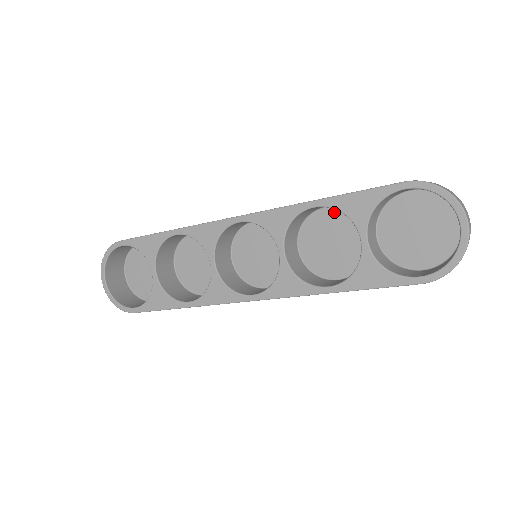
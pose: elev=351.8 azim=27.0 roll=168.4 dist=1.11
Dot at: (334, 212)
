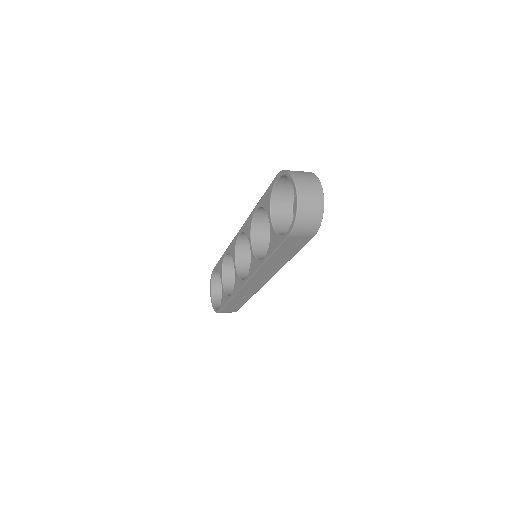
Dot at: occluded
